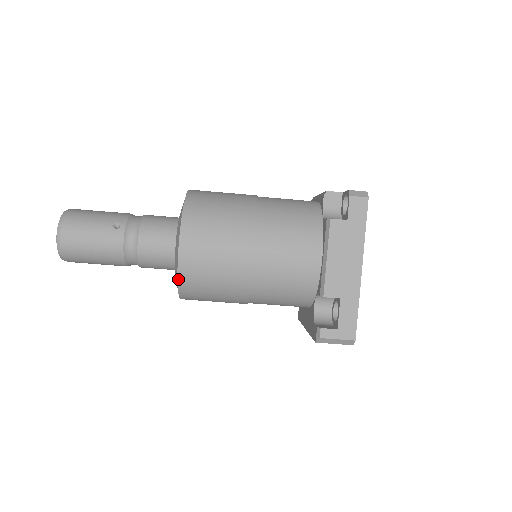
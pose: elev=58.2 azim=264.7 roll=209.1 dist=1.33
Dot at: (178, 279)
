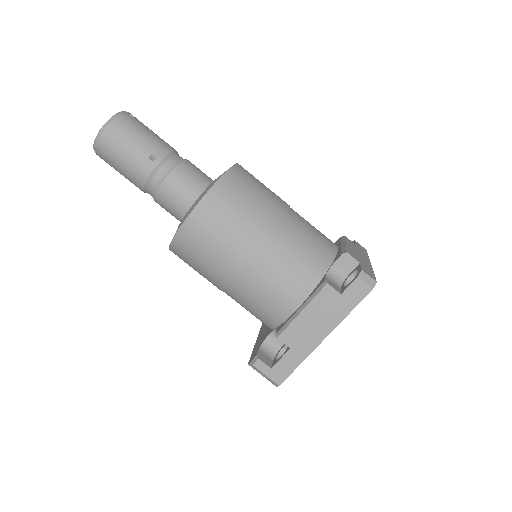
Dot at: (173, 240)
